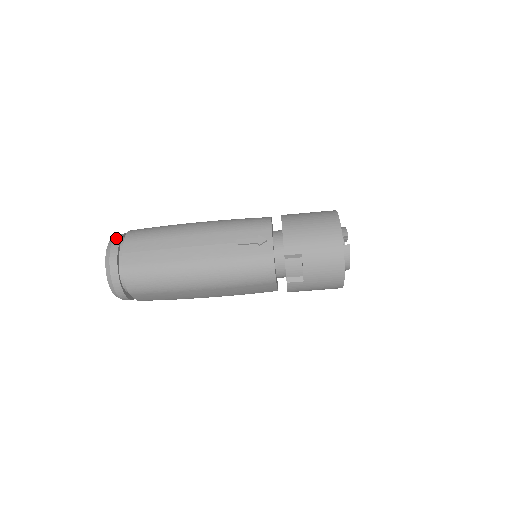
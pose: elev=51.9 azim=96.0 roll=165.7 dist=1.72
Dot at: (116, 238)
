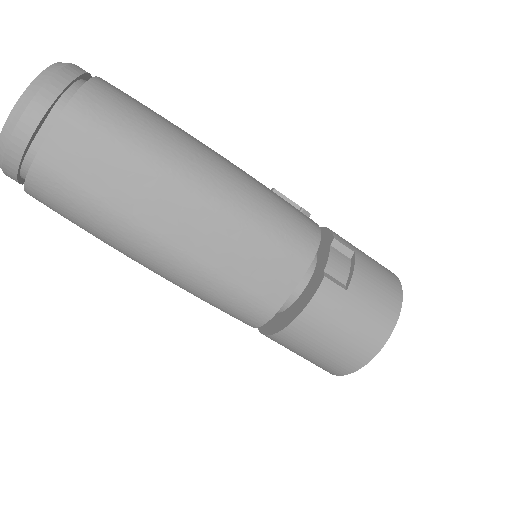
Dot at: occluded
